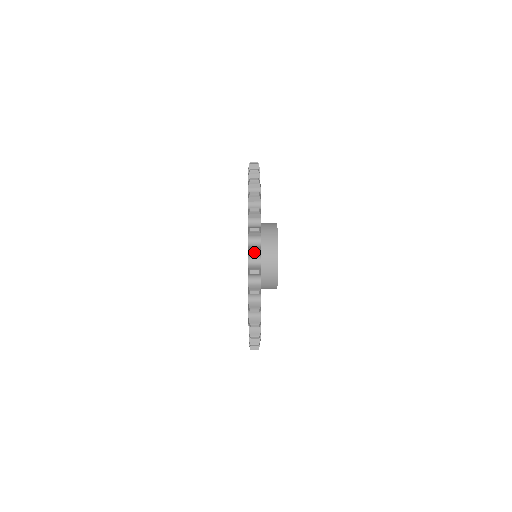
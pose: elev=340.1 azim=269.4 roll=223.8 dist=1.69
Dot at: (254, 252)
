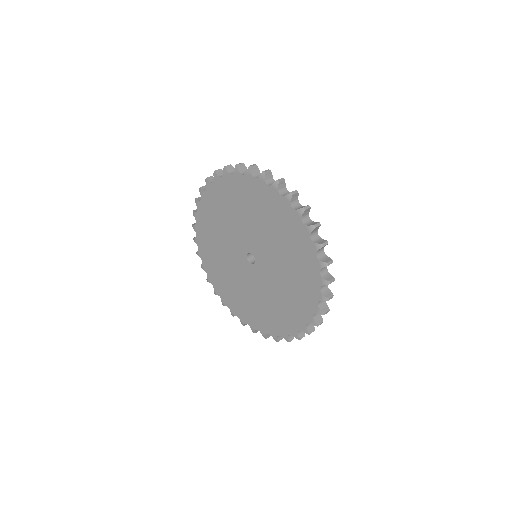
Dot at: (326, 313)
